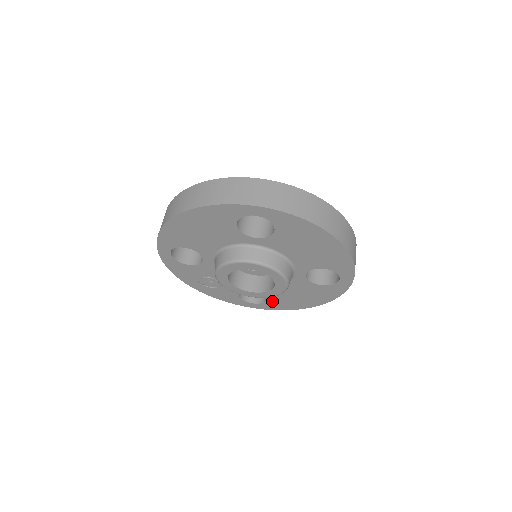
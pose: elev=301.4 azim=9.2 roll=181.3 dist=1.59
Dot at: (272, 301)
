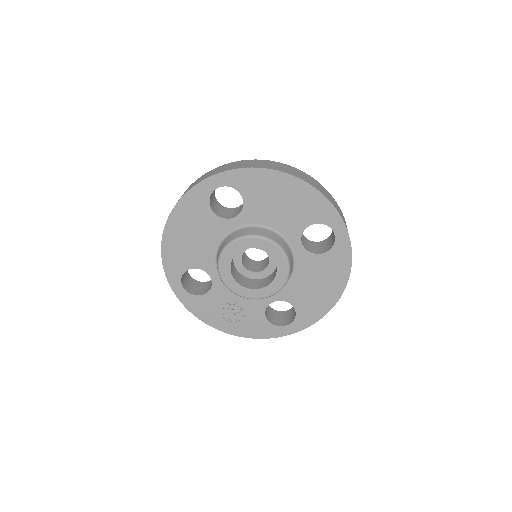
Dot at: (300, 310)
